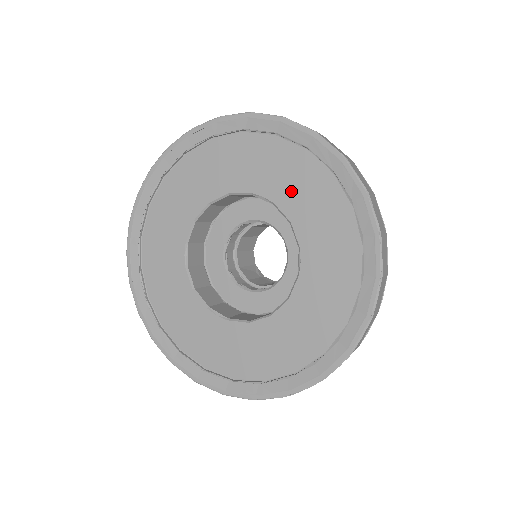
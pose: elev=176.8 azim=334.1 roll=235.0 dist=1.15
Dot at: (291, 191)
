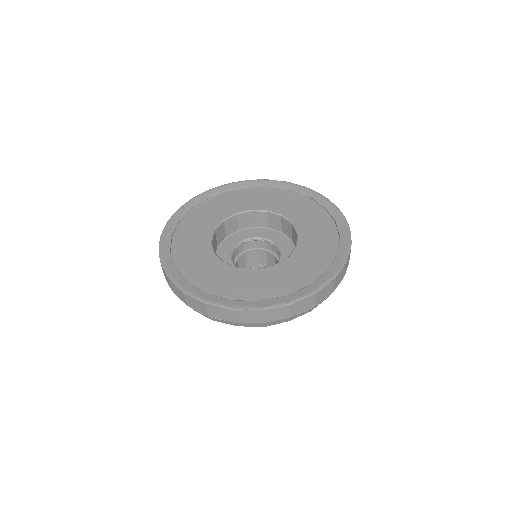
Dot at: (256, 202)
